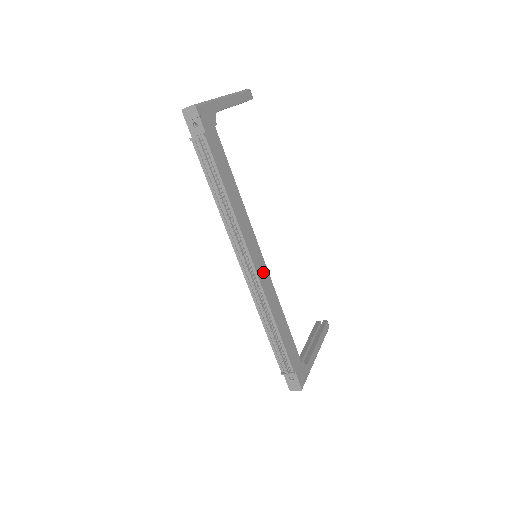
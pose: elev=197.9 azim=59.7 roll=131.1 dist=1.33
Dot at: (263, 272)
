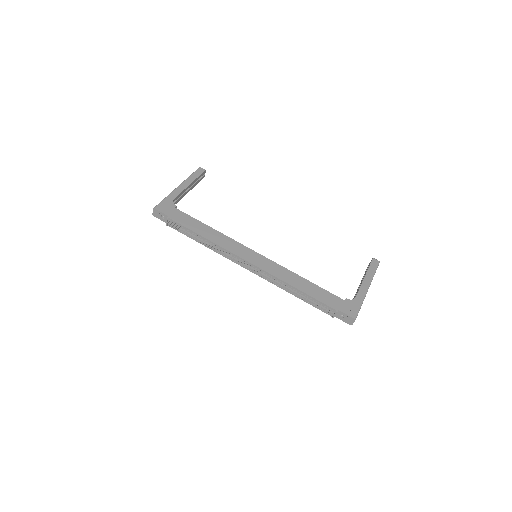
Dot at: (263, 262)
